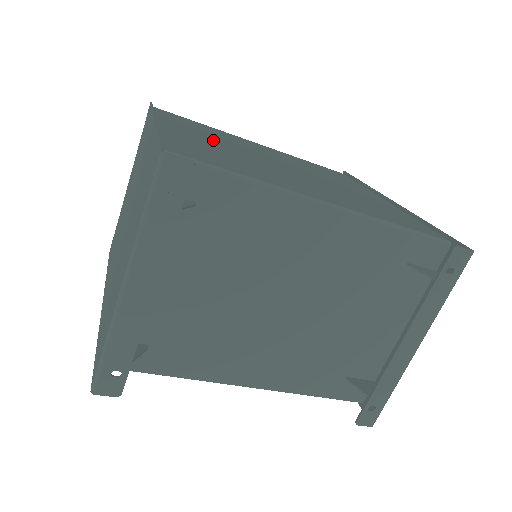
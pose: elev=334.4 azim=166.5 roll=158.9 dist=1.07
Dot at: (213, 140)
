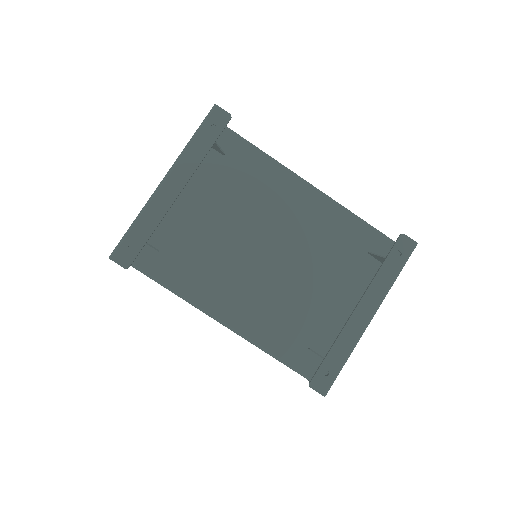
Dot at: occluded
